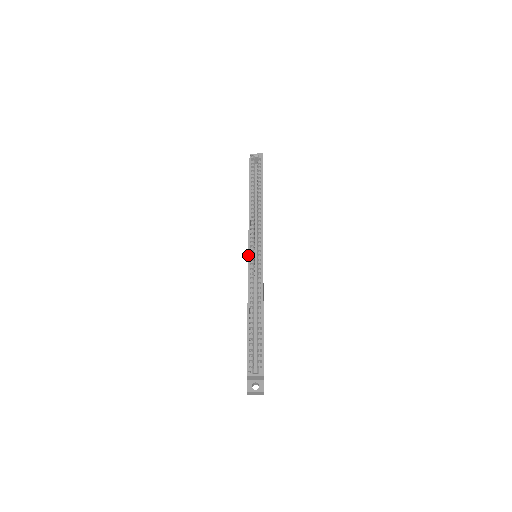
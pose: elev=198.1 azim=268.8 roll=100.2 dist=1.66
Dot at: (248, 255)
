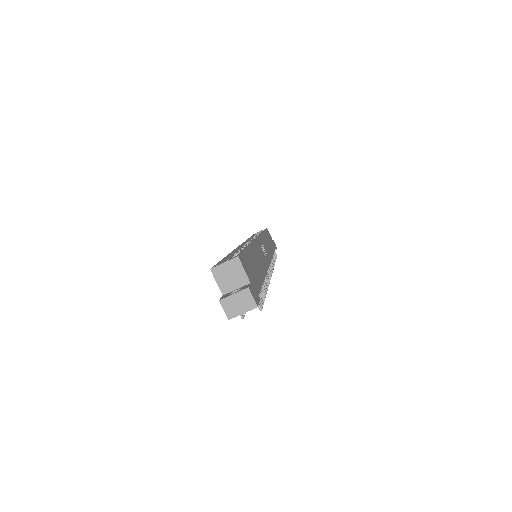
Dot at: occluded
